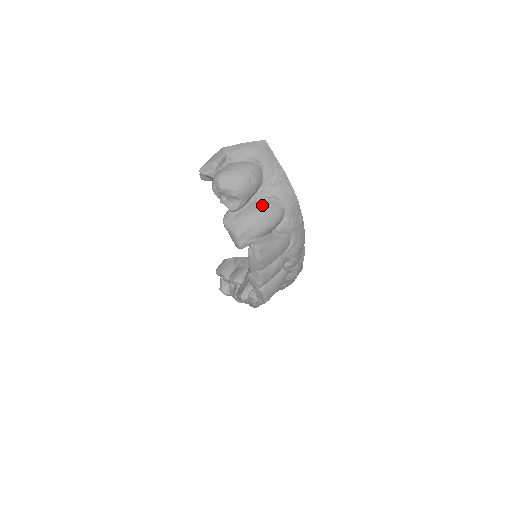
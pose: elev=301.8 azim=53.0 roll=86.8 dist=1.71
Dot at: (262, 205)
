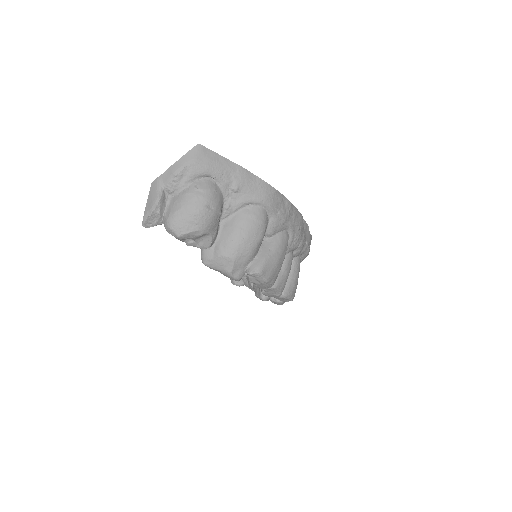
Dot at: (237, 222)
